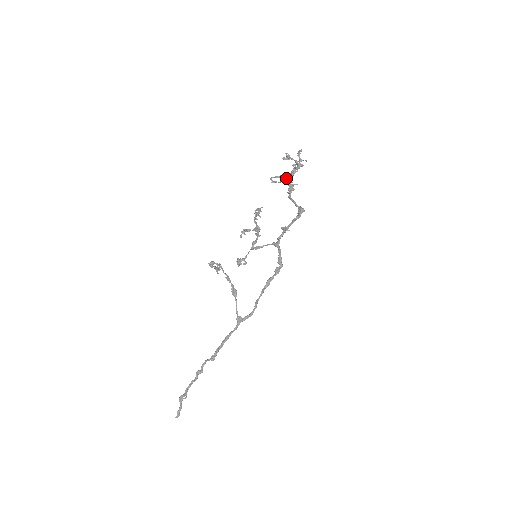
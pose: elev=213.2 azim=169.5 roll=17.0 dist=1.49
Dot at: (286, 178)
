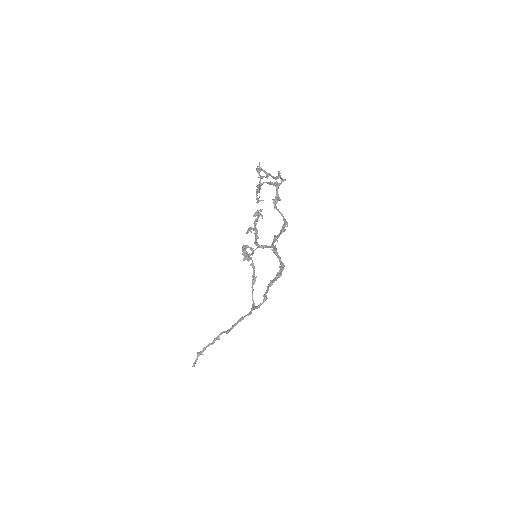
Dot at: (257, 191)
